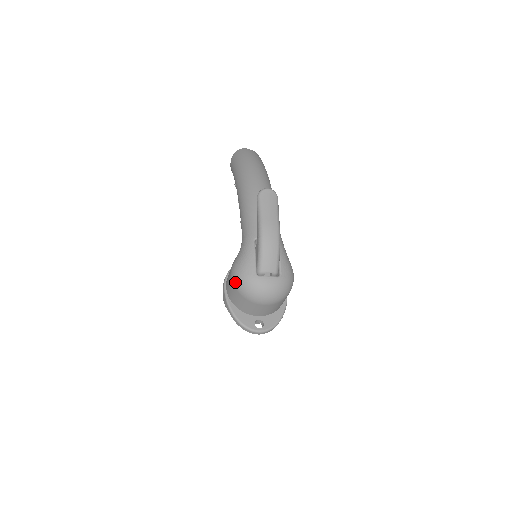
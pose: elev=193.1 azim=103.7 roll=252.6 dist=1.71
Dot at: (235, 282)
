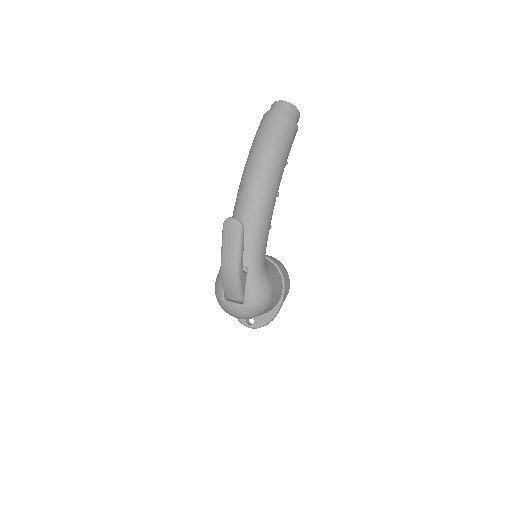
Dot at: occluded
